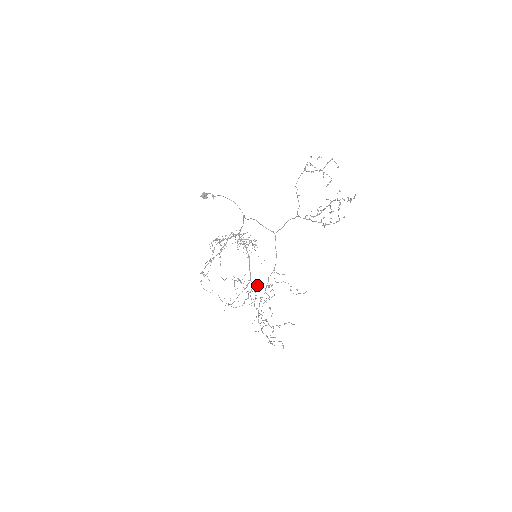
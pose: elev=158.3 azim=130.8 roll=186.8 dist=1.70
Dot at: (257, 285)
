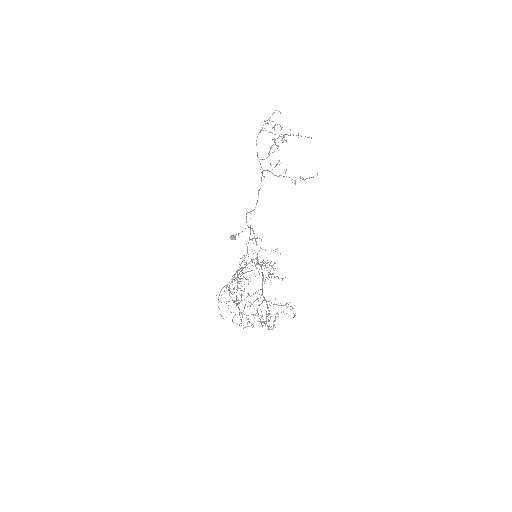
Dot at: (273, 304)
